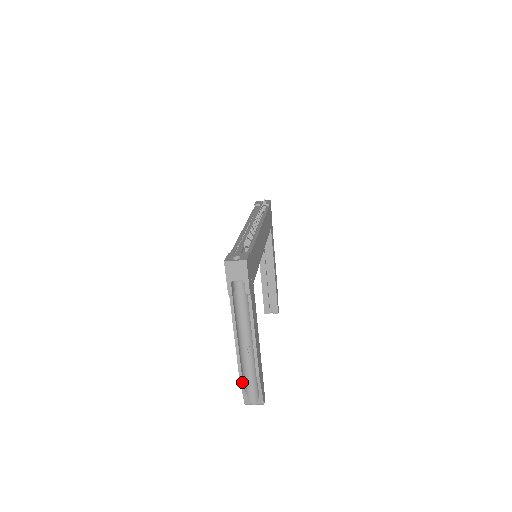
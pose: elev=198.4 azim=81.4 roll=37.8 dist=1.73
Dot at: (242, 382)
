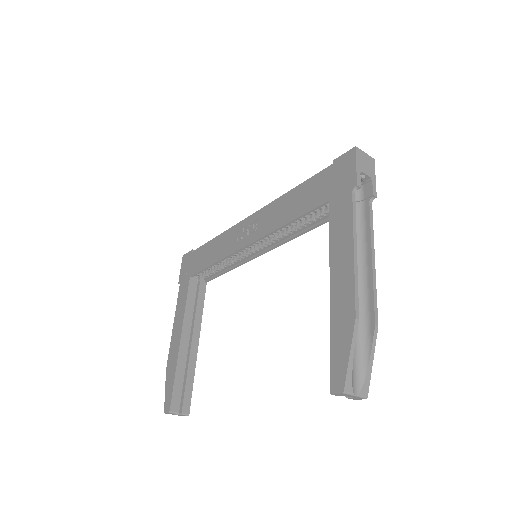
Dot at: (355, 331)
